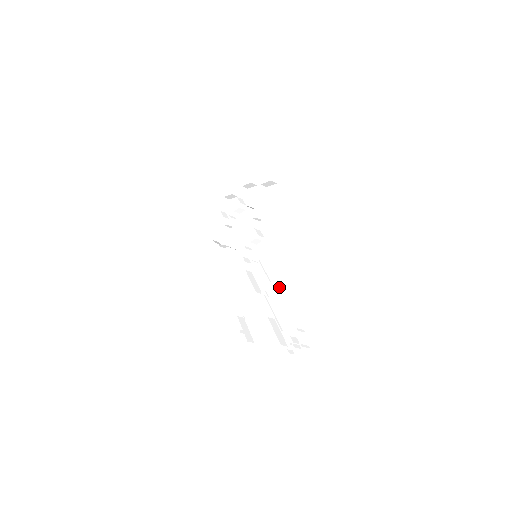
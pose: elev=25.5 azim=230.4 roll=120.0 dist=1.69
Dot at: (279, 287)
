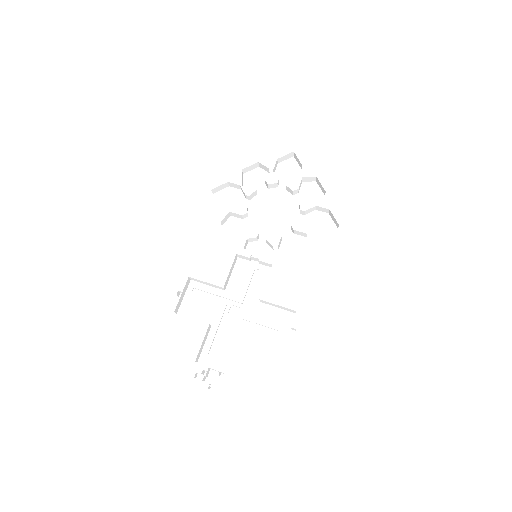
Dot at: (242, 310)
